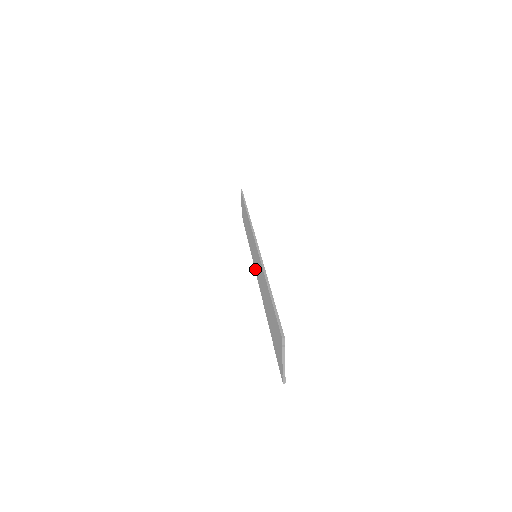
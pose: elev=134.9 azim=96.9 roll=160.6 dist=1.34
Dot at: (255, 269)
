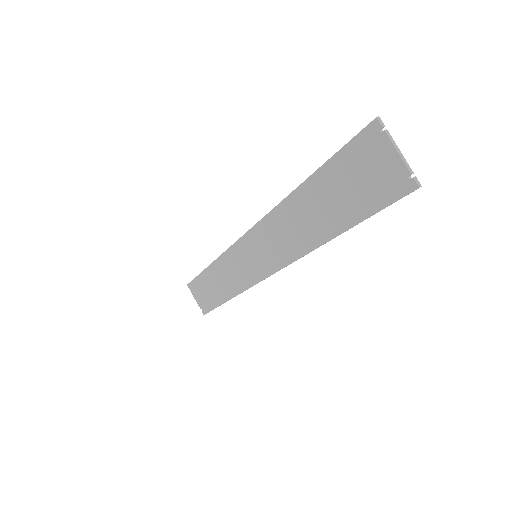
Dot at: (263, 275)
